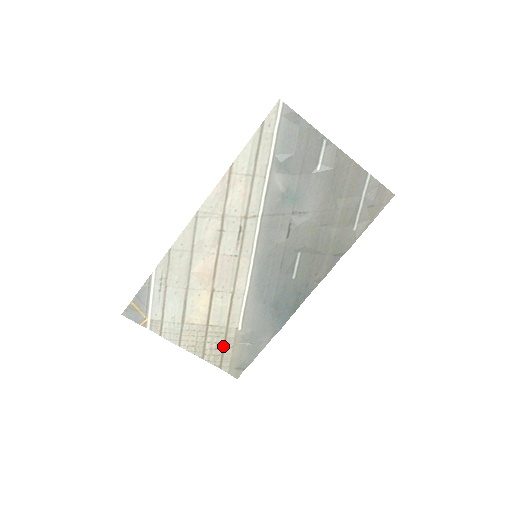
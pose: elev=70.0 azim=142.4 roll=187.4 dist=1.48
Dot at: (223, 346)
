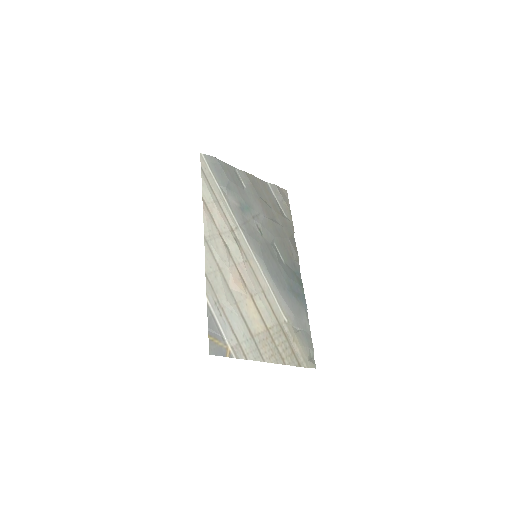
Dot at: (288, 343)
